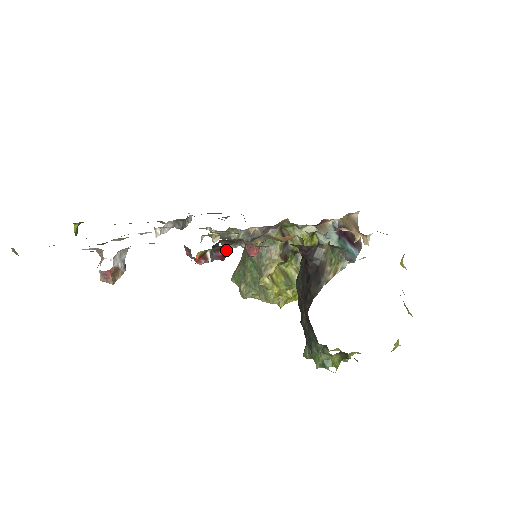
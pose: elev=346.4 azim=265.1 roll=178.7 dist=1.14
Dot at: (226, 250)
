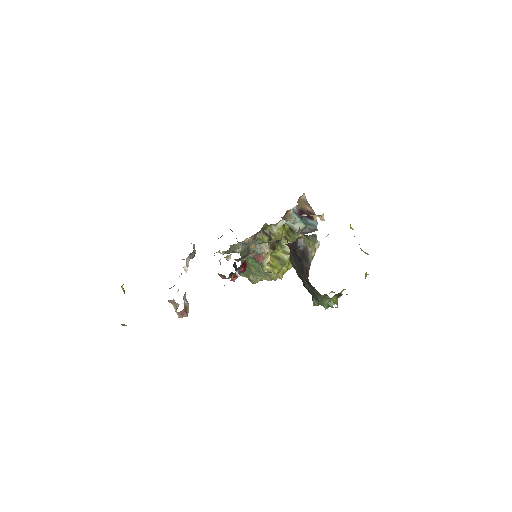
Dot at: (244, 265)
